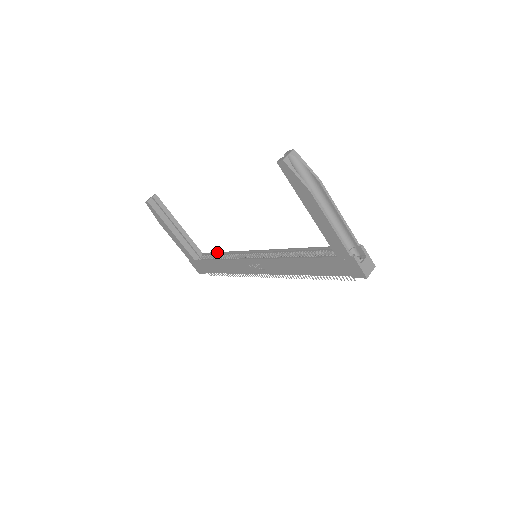
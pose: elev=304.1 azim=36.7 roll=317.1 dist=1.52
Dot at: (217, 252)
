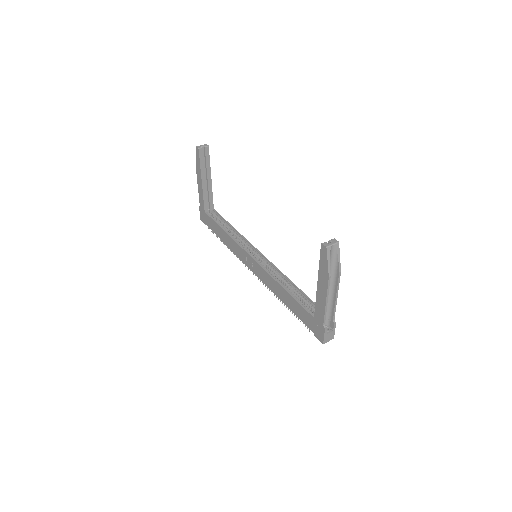
Dot at: (227, 221)
